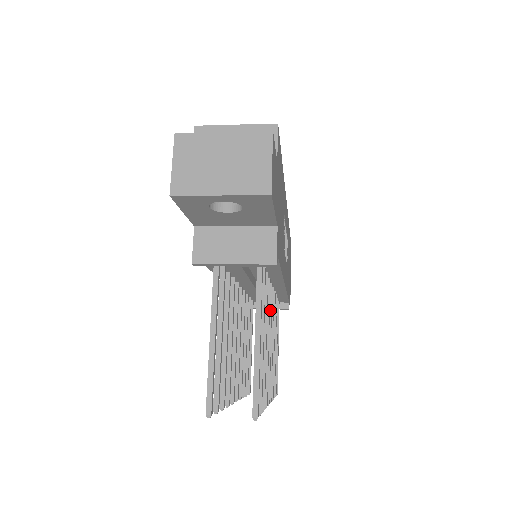
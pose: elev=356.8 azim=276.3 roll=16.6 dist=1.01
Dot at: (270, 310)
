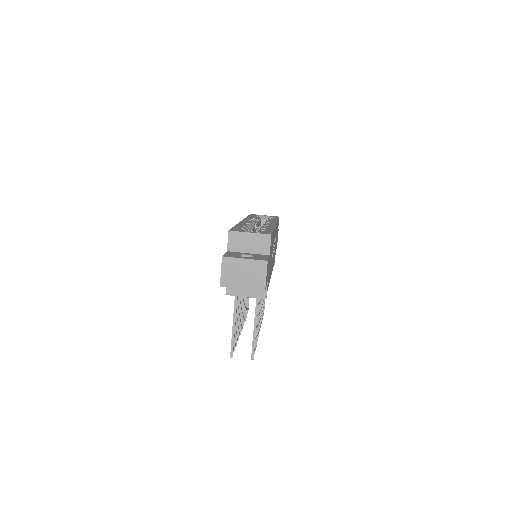
Dot at: occluded
